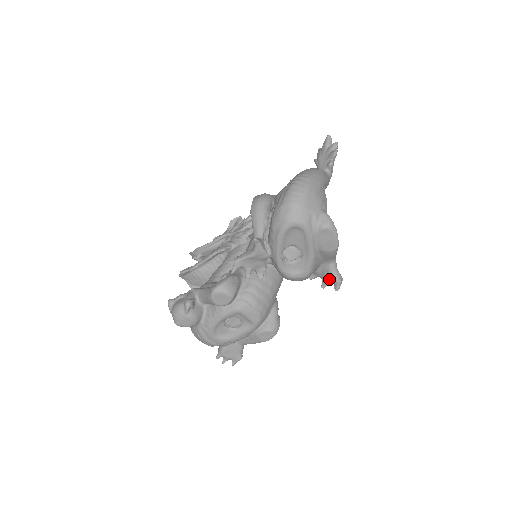
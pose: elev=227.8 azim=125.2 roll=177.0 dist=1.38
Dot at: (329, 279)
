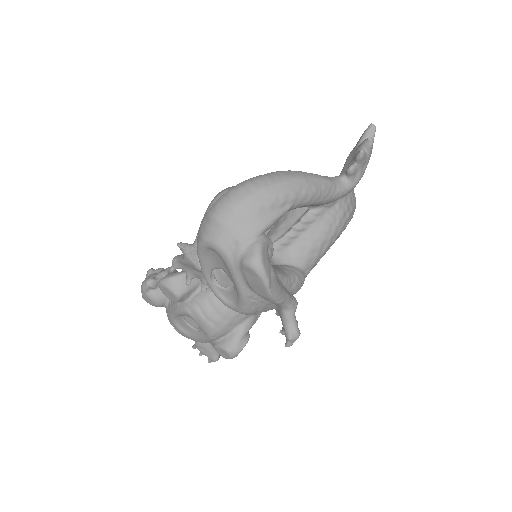
Dot at: occluded
